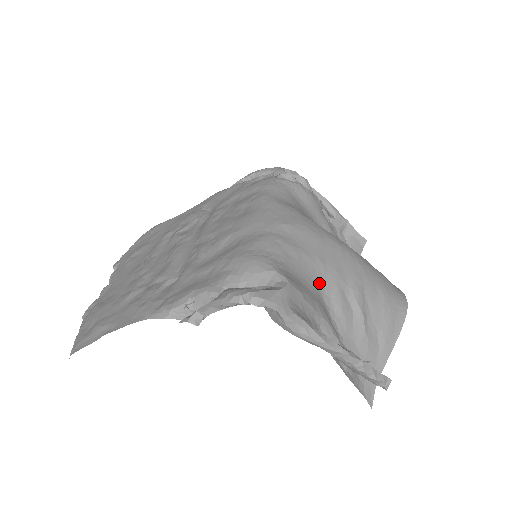
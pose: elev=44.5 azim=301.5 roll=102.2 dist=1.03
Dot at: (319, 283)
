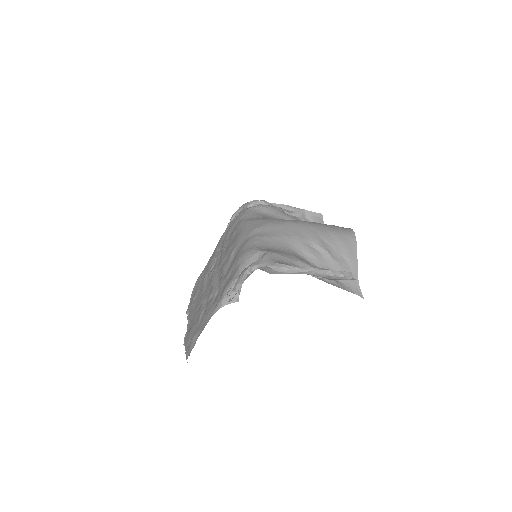
Dot at: (290, 247)
